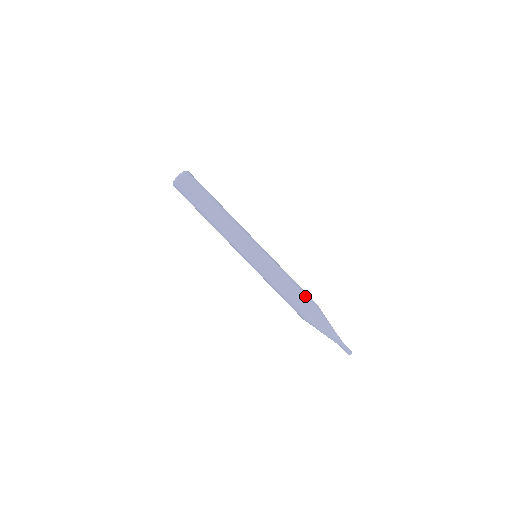
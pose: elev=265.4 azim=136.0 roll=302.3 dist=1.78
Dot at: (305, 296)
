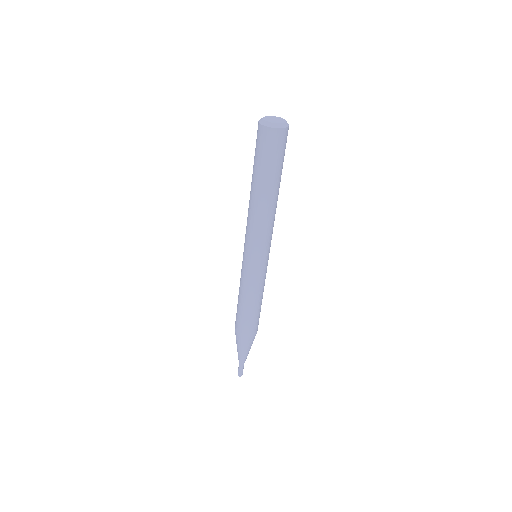
Dot at: (258, 320)
